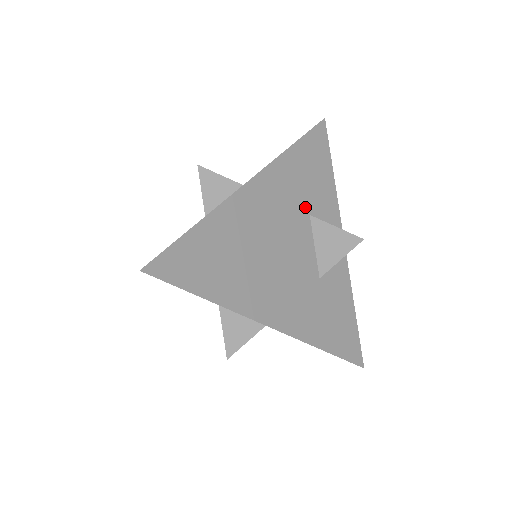
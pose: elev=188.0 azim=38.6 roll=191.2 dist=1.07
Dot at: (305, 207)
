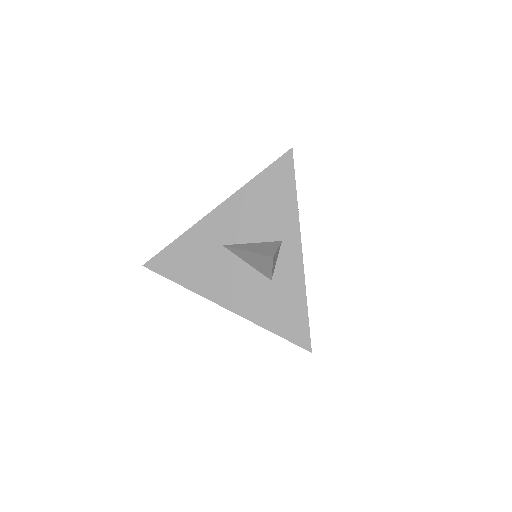
Dot at: occluded
